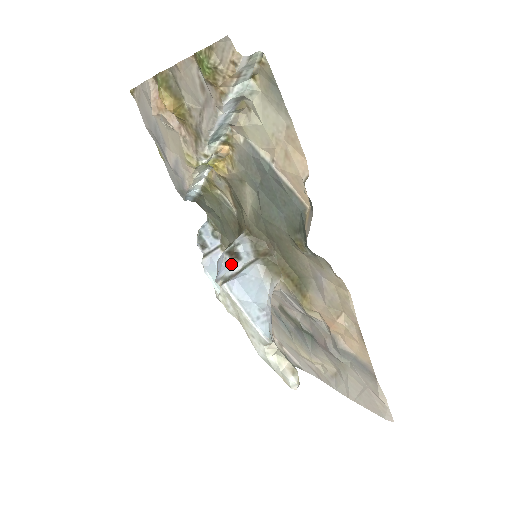
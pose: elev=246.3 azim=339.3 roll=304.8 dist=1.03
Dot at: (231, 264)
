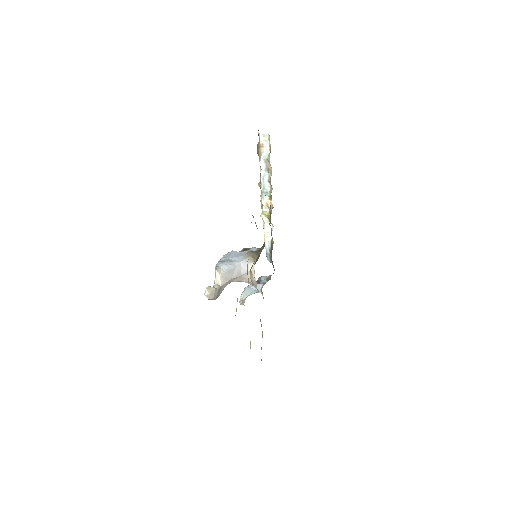
Dot at: occluded
